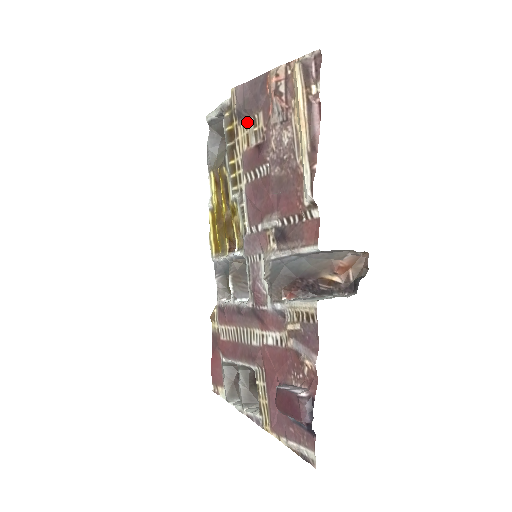
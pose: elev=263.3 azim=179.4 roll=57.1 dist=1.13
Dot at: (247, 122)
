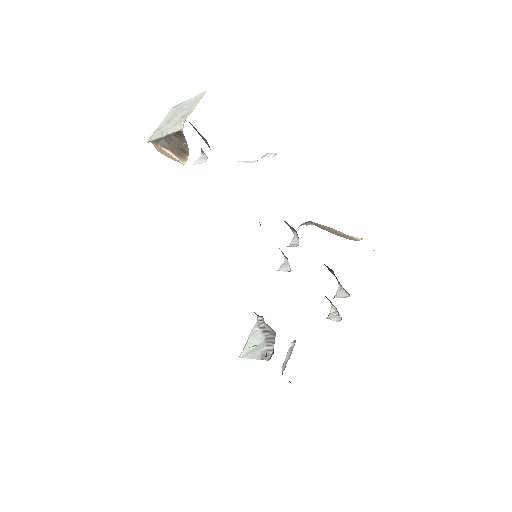
Dot at: occluded
